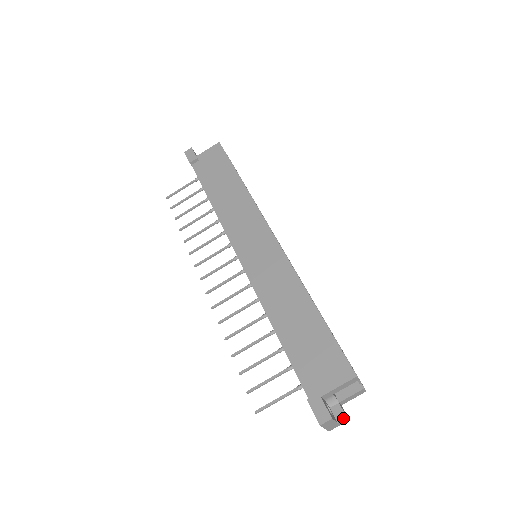
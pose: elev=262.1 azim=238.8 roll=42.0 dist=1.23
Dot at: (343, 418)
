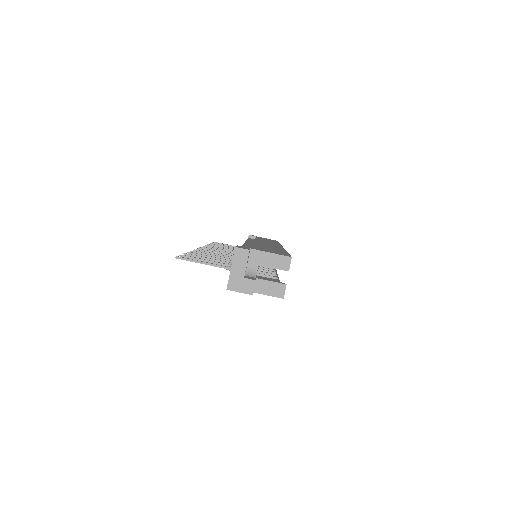
Dot at: (252, 279)
